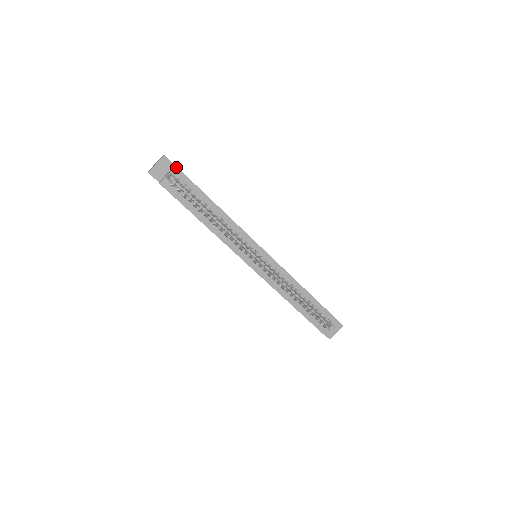
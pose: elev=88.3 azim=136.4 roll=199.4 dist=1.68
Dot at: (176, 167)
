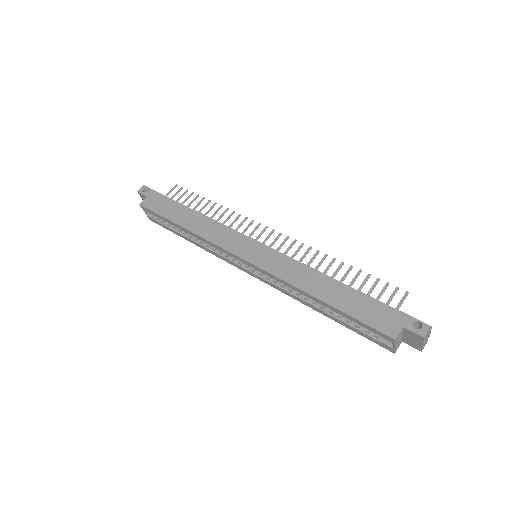
Dot at: (140, 205)
